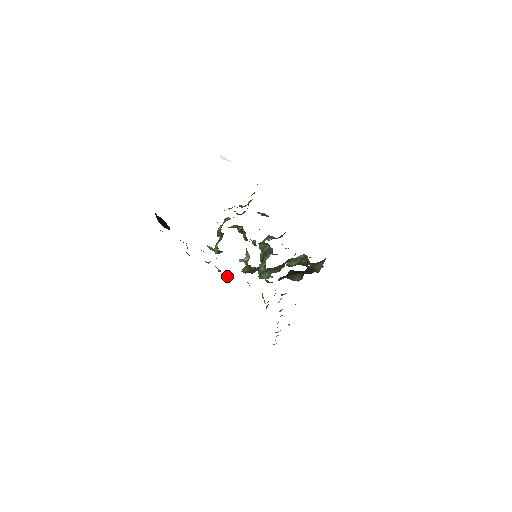
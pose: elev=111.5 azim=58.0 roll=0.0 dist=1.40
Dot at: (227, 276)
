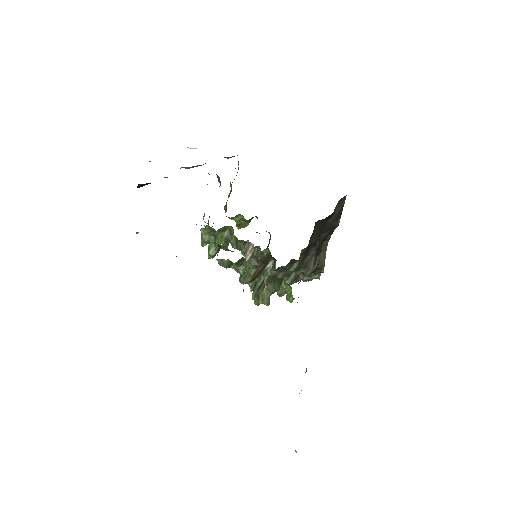
Dot at: (239, 268)
